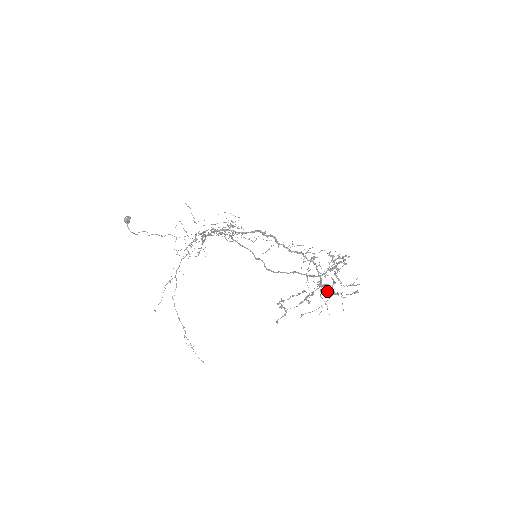
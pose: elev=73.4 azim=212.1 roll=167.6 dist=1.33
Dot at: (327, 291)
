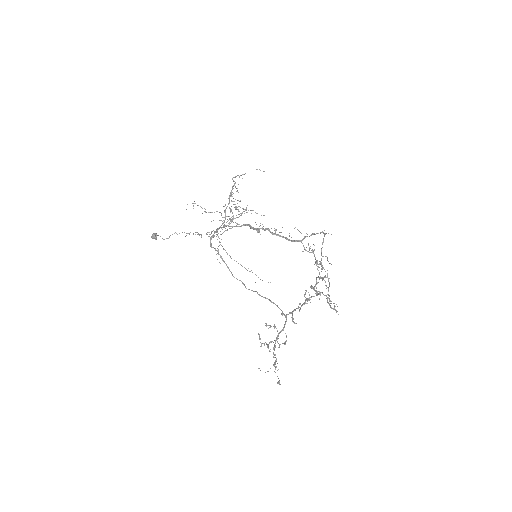
Dot at: (274, 355)
